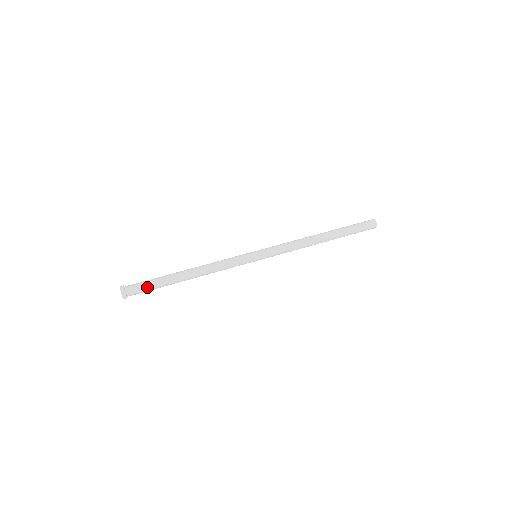
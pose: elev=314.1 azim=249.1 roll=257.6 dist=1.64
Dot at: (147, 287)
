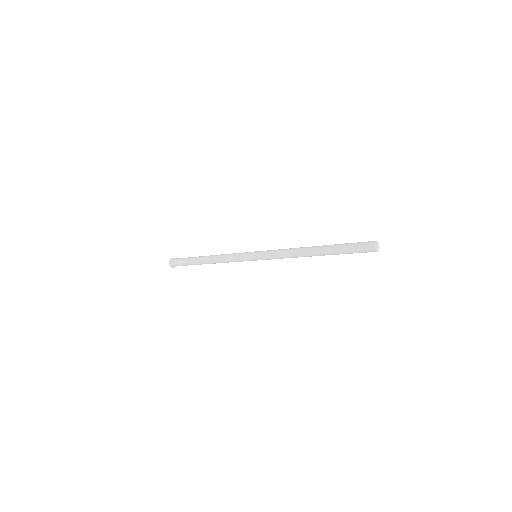
Dot at: (183, 260)
